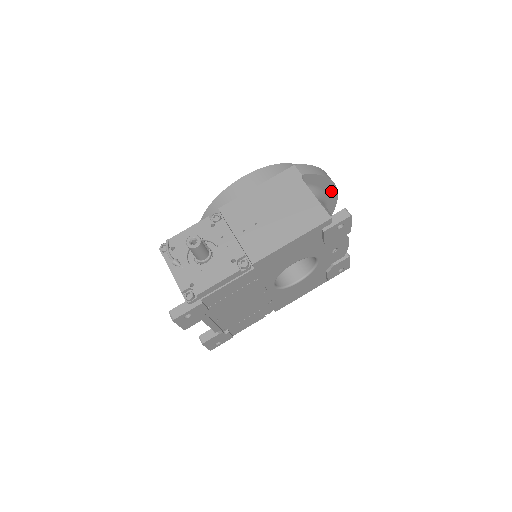
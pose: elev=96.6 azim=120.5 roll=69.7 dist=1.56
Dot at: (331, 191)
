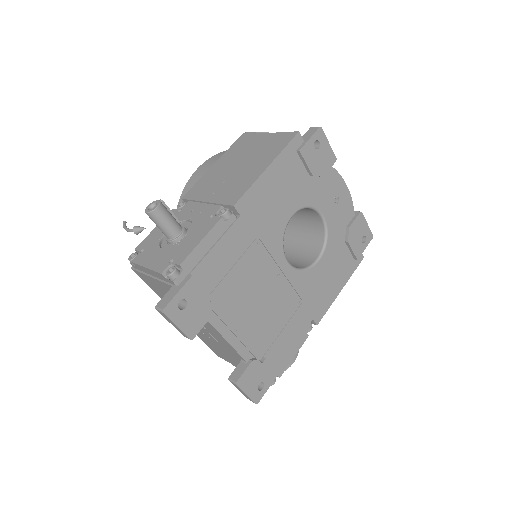
Dot at: occluded
